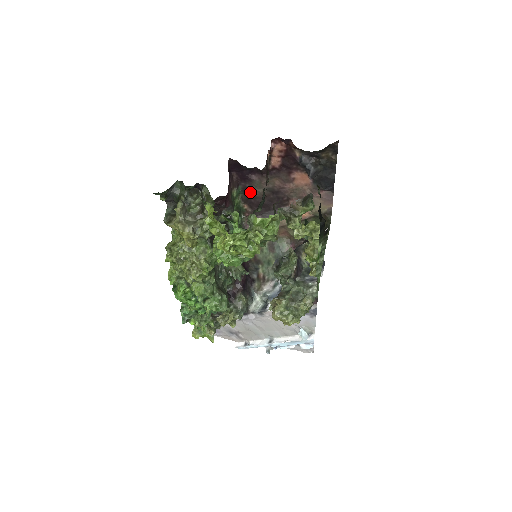
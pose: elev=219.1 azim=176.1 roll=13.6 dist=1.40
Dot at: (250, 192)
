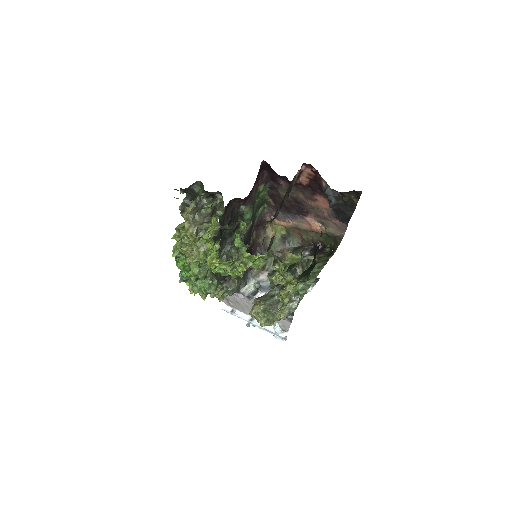
Dot at: (276, 191)
